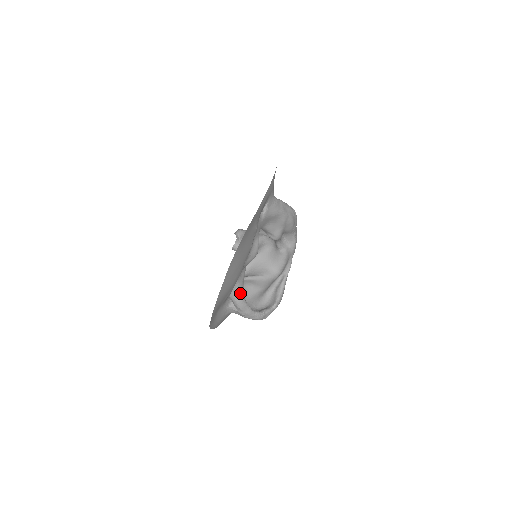
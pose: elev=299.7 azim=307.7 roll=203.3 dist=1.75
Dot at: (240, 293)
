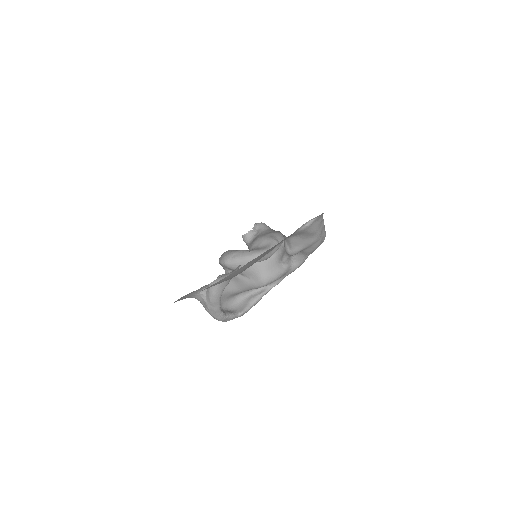
Dot at: (222, 287)
